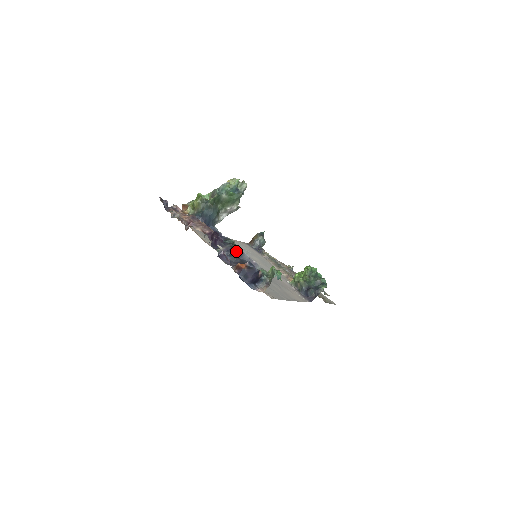
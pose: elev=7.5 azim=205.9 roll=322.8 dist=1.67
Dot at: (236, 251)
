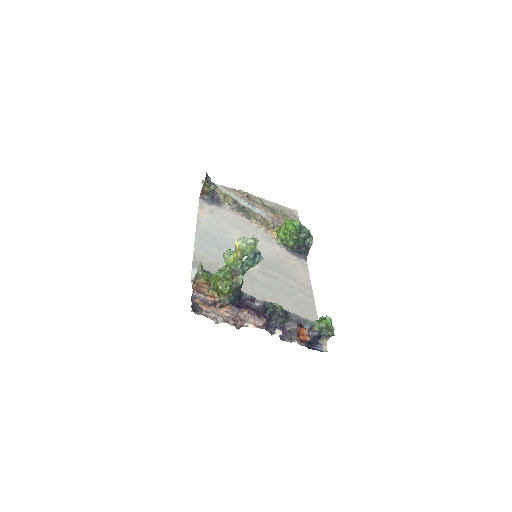
Dot at: (284, 317)
